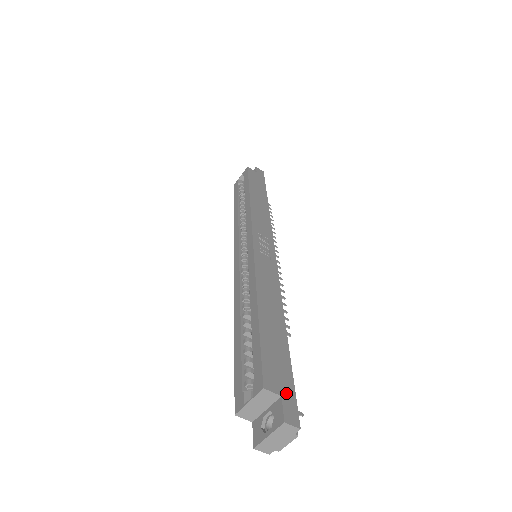
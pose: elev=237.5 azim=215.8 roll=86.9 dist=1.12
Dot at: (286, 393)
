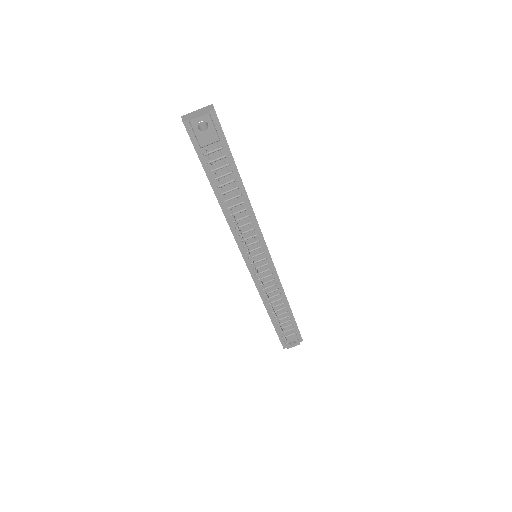
Dot at: occluded
